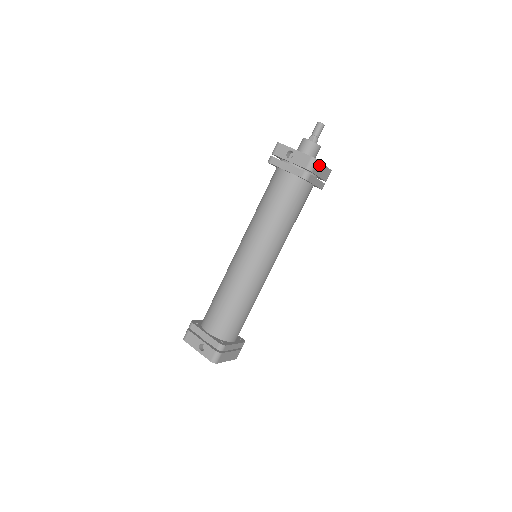
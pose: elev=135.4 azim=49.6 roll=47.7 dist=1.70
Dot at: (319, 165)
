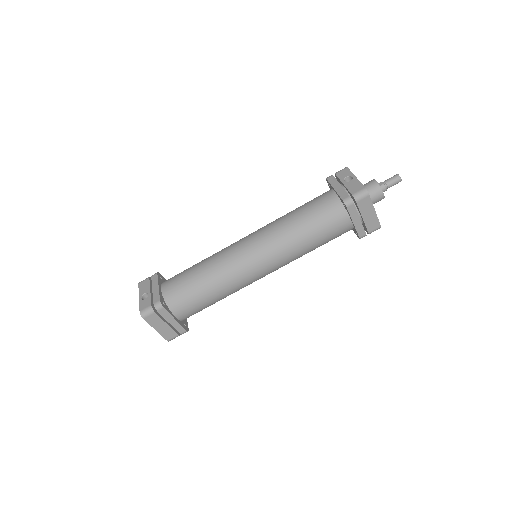
Dot at: (368, 203)
